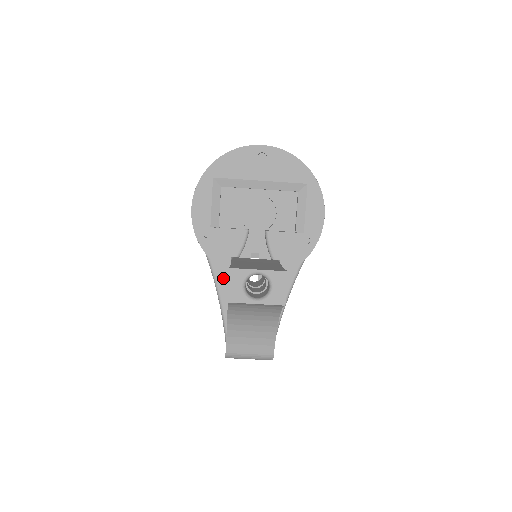
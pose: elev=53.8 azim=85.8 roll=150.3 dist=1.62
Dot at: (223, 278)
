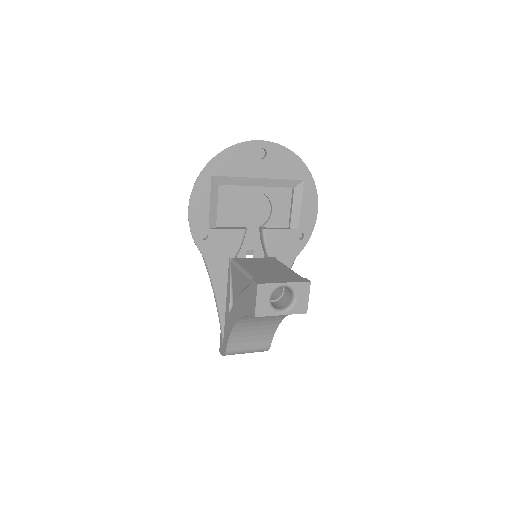
Dot at: (221, 279)
